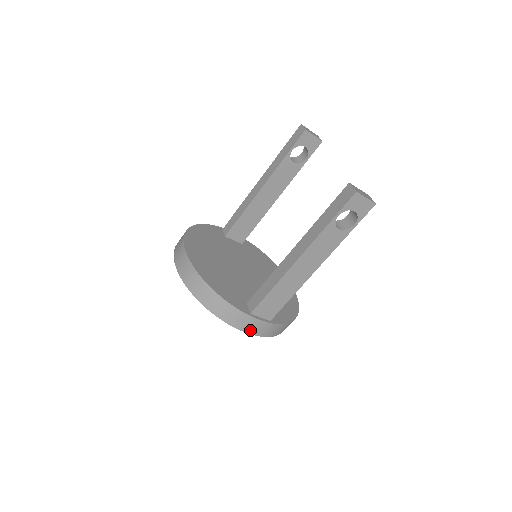
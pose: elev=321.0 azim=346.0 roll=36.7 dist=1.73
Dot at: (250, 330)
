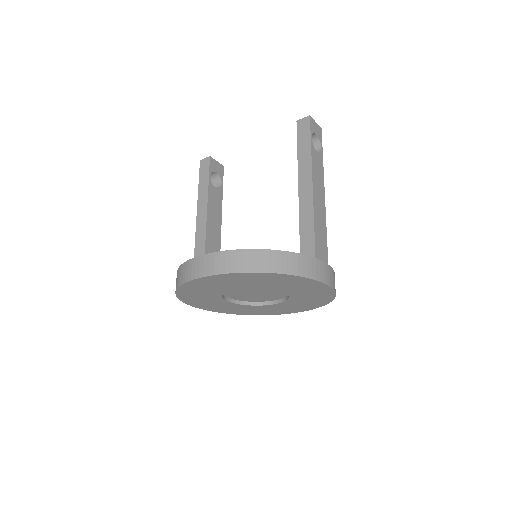
Dot at: (325, 279)
